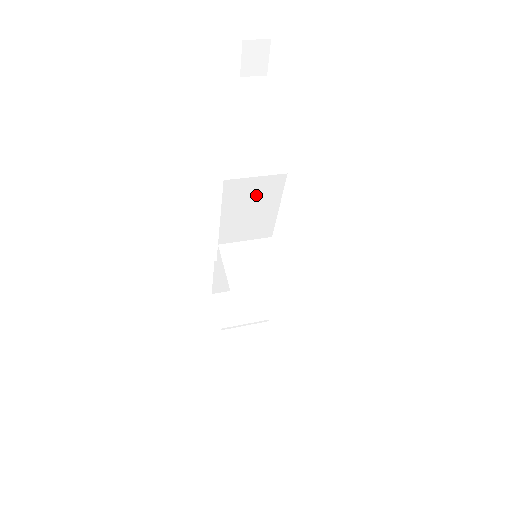
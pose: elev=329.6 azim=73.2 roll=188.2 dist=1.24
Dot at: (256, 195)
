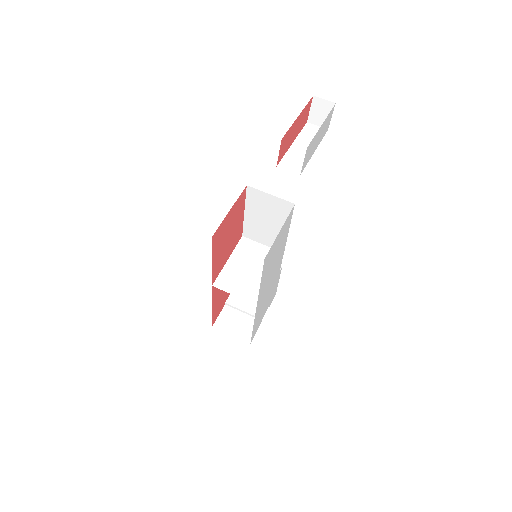
Dot at: (271, 210)
